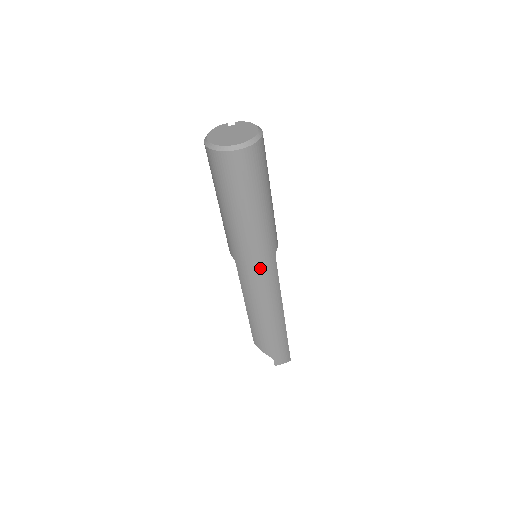
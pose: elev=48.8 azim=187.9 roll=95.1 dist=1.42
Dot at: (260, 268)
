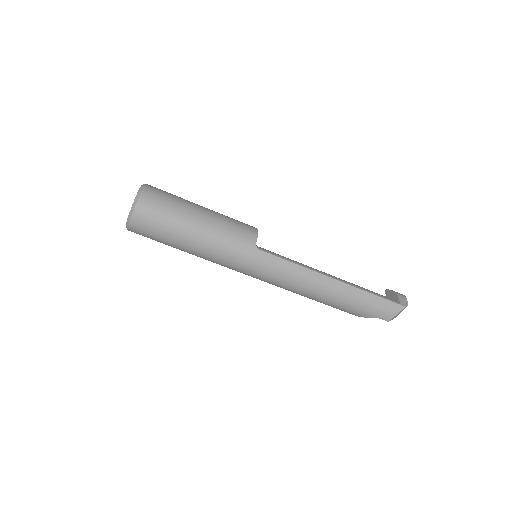
Dot at: (254, 268)
